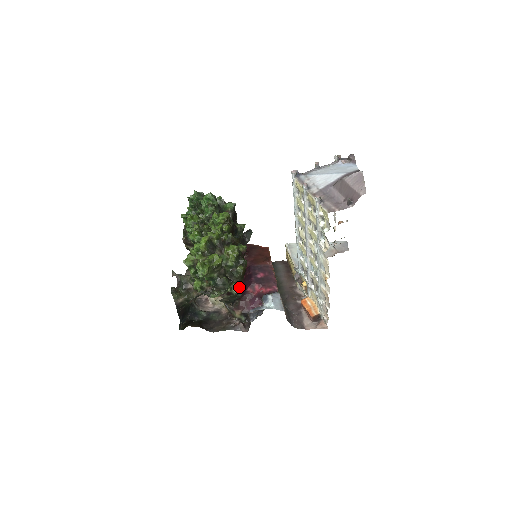
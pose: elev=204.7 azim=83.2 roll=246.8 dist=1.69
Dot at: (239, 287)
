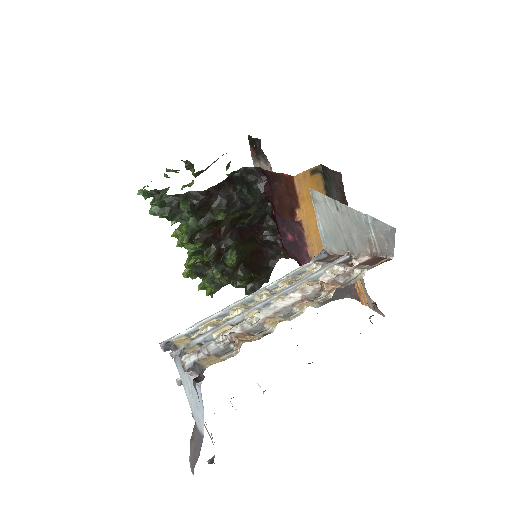
Dot at: (259, 281)
